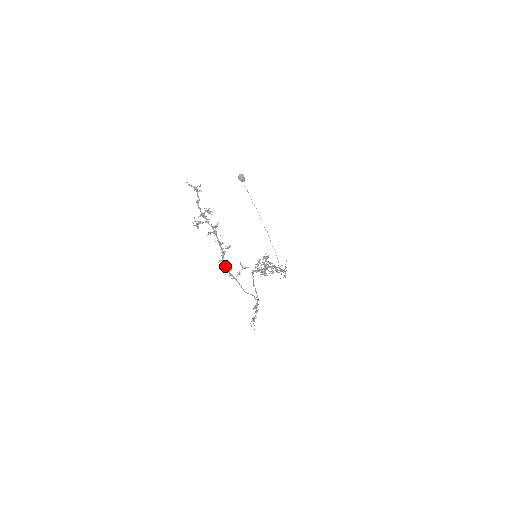
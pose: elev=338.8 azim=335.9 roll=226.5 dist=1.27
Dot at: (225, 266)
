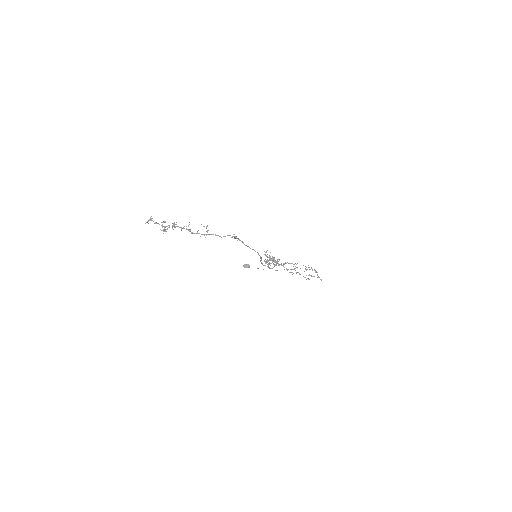
Dot at: occluded
